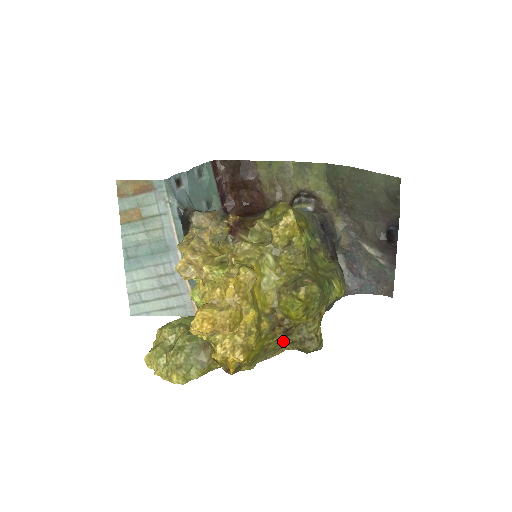
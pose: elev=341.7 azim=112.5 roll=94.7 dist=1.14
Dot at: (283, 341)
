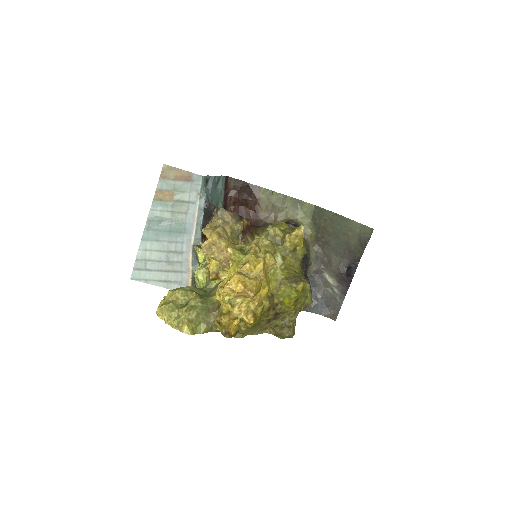
Dot at: (270, 323)
